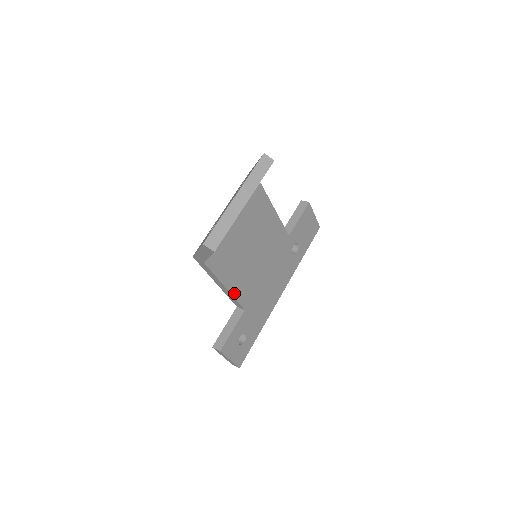
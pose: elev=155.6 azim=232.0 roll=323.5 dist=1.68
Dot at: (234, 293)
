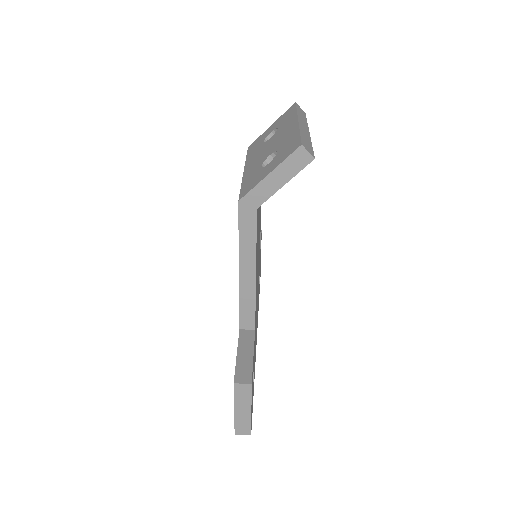
Dot at: (255, 291)
